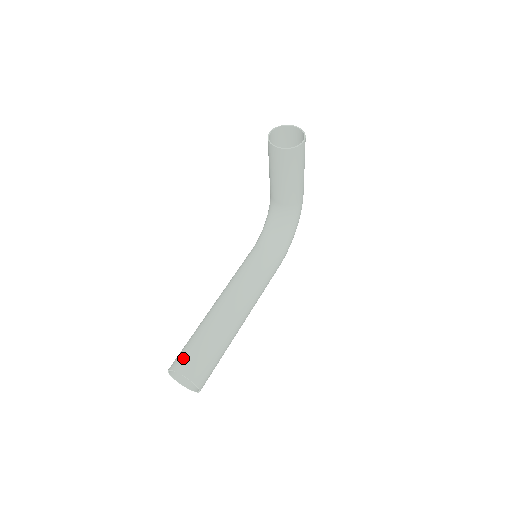
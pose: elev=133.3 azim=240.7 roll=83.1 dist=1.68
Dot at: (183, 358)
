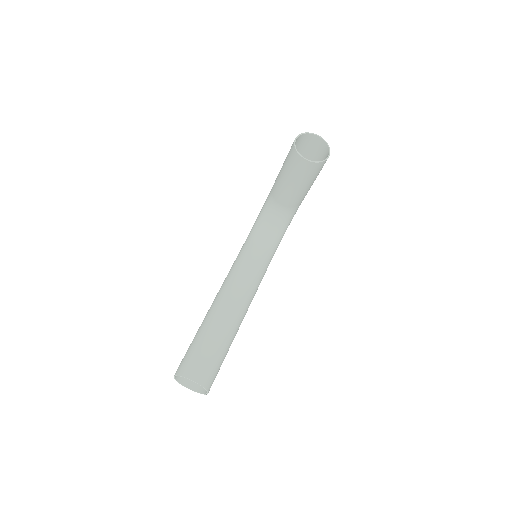
Dot at: (194, 364)
